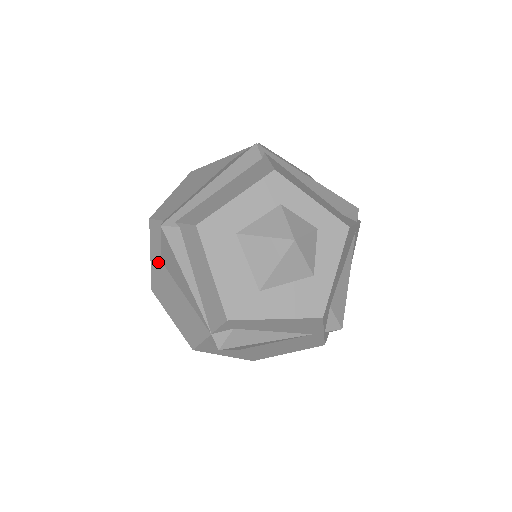
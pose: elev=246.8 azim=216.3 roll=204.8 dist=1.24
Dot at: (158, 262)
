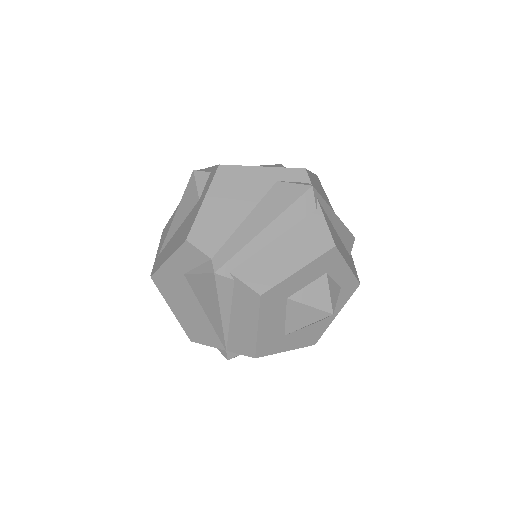
Dot at: (178, 272)
